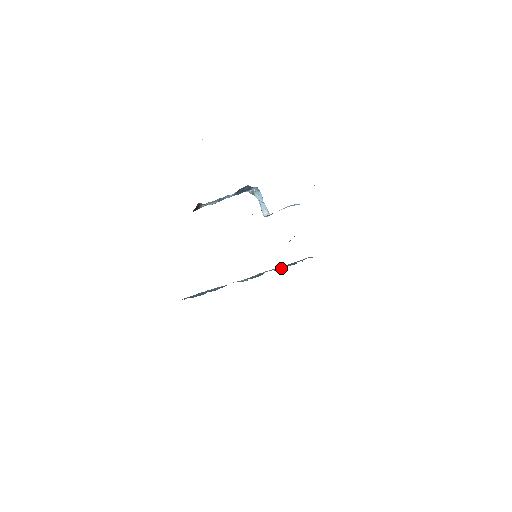
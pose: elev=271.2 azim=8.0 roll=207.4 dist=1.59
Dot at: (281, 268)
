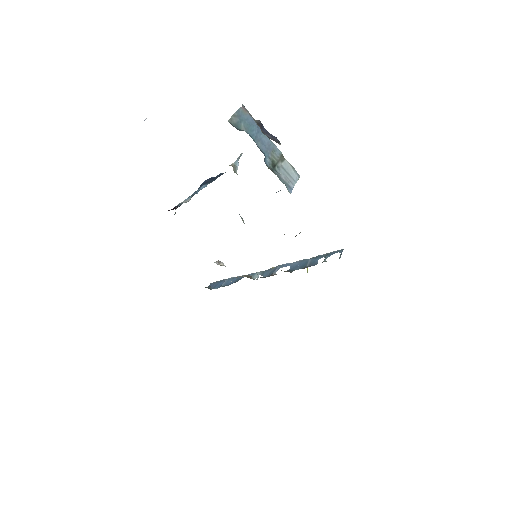
Dot at: (295, 268)
